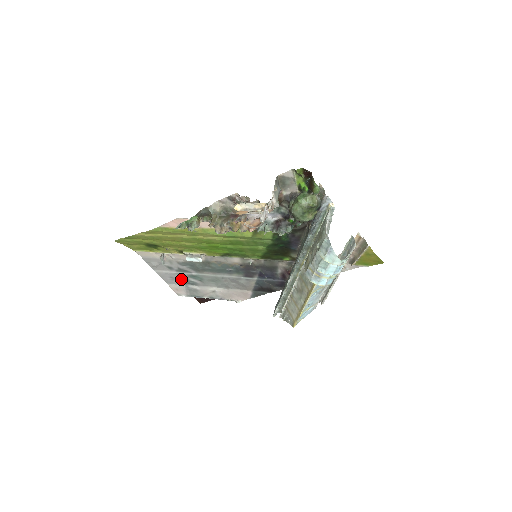
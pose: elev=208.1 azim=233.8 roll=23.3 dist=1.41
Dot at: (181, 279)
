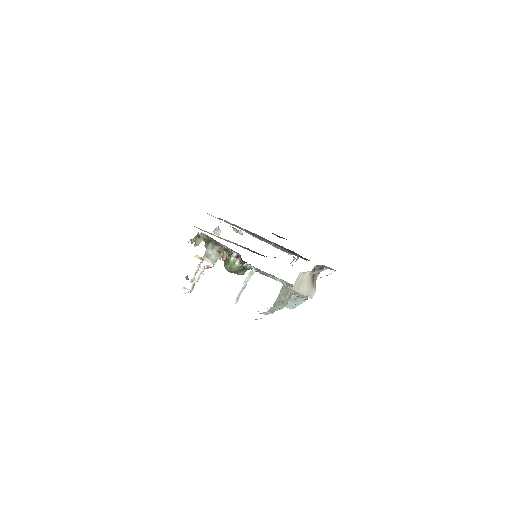
Dot at: occluded
